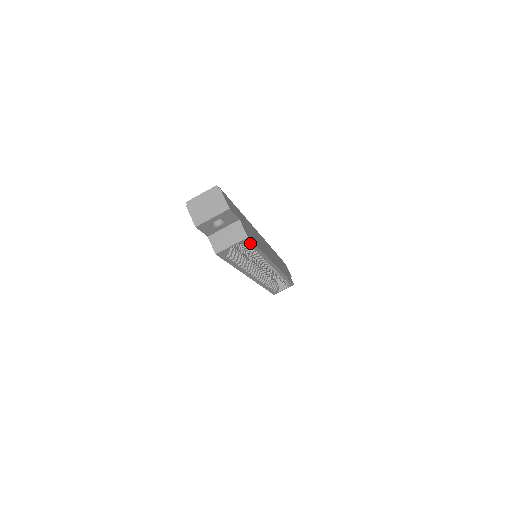
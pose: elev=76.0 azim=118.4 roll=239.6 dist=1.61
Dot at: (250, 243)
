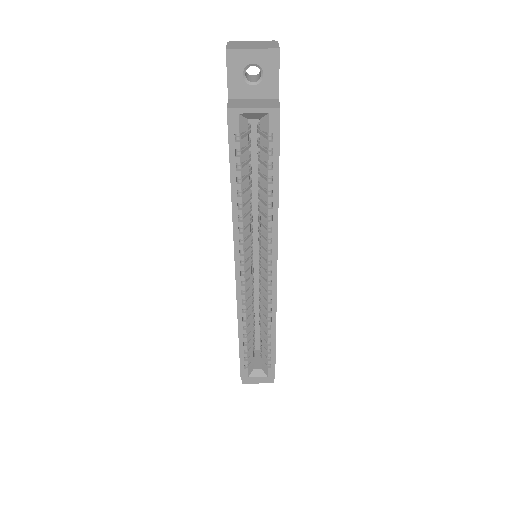
Dot at: (275, 135)
